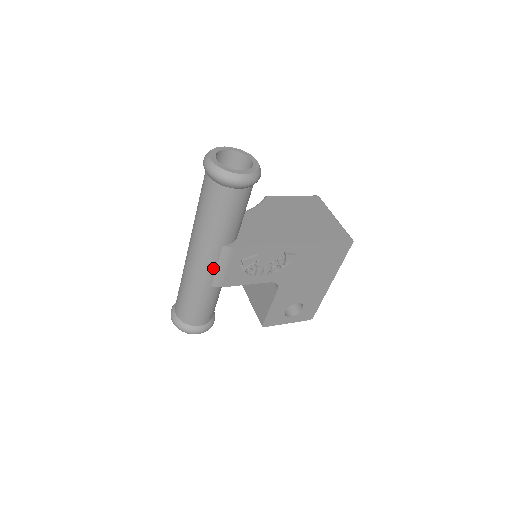
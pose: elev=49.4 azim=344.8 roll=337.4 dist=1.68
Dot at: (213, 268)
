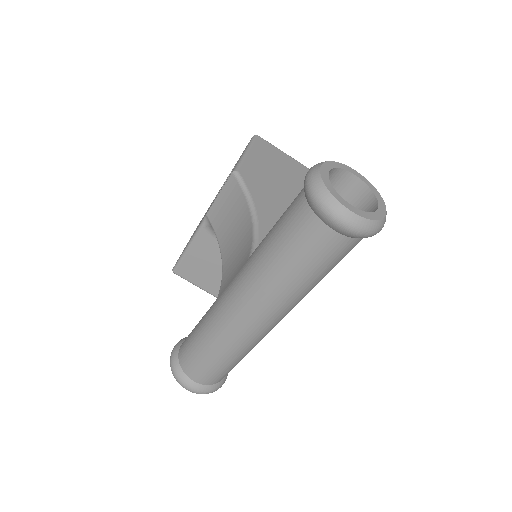
Dot at: occluded
